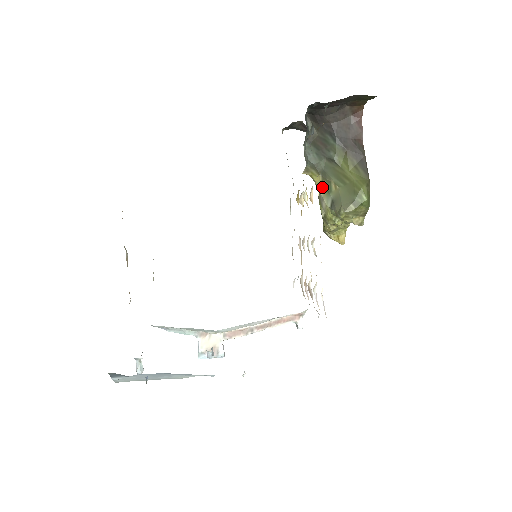
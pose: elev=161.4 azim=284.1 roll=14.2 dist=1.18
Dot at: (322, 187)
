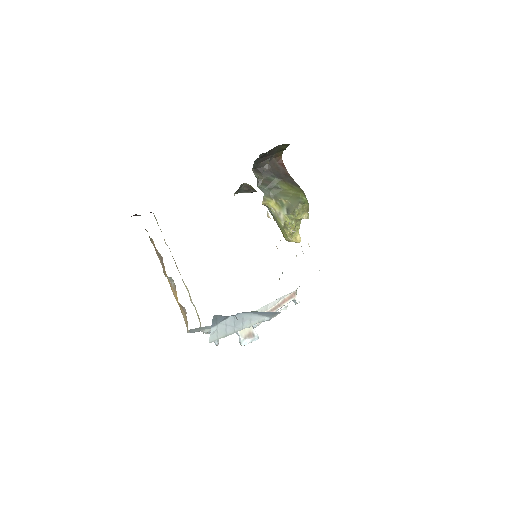
Dot at: (277, 206)
